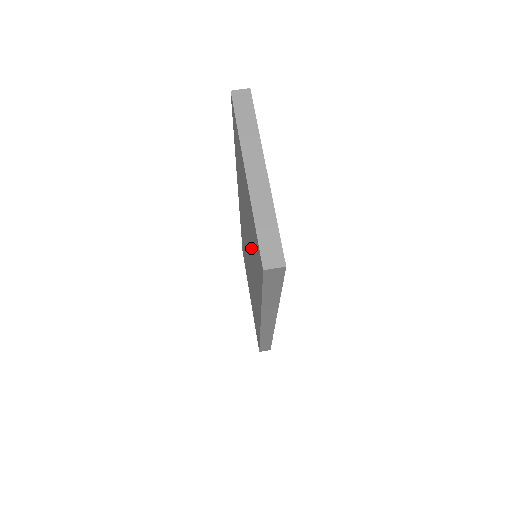
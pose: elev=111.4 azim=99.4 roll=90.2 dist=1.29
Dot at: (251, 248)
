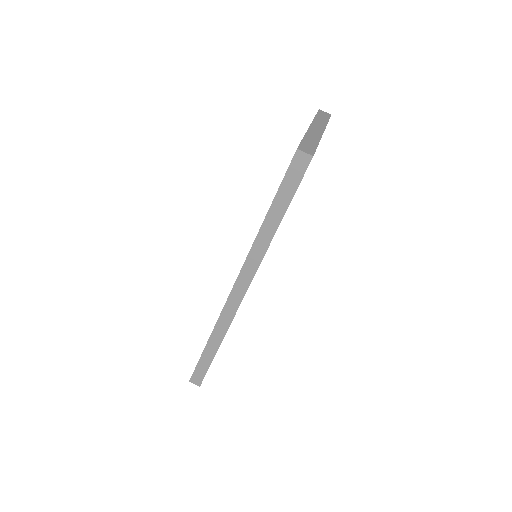
Dot at: occluded
